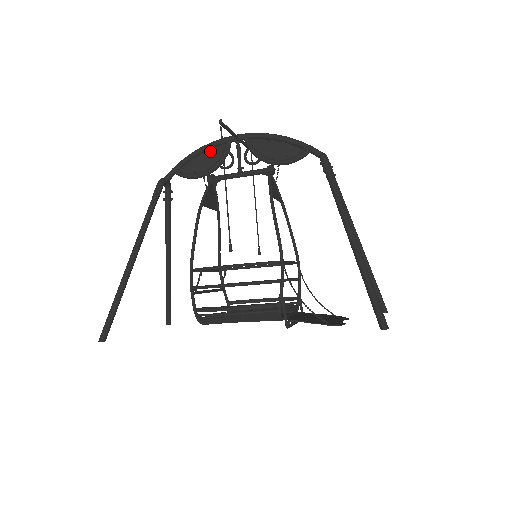
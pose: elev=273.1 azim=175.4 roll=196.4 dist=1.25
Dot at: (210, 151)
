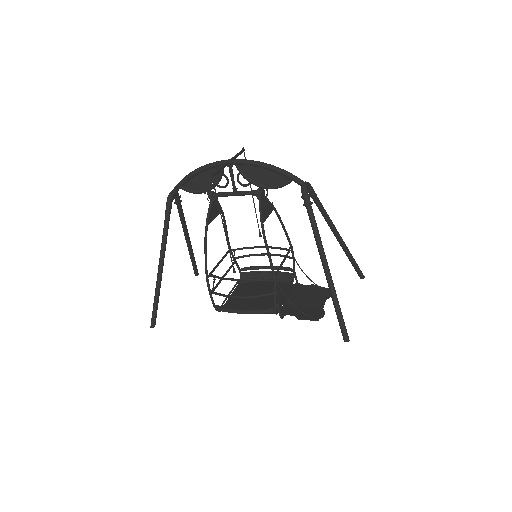
Dot at: (207, 172)
